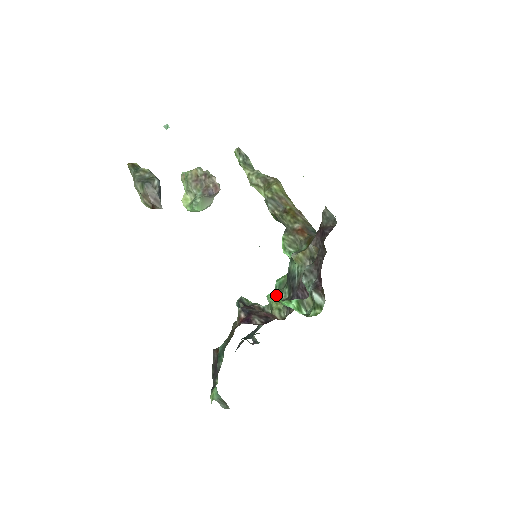
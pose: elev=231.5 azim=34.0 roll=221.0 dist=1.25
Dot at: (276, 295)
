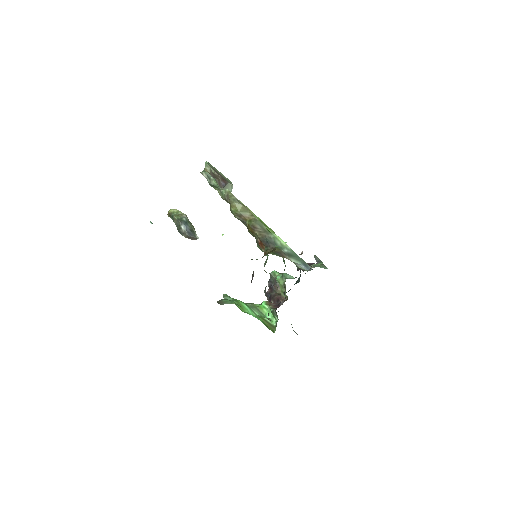
Dot at: (280, 279)
